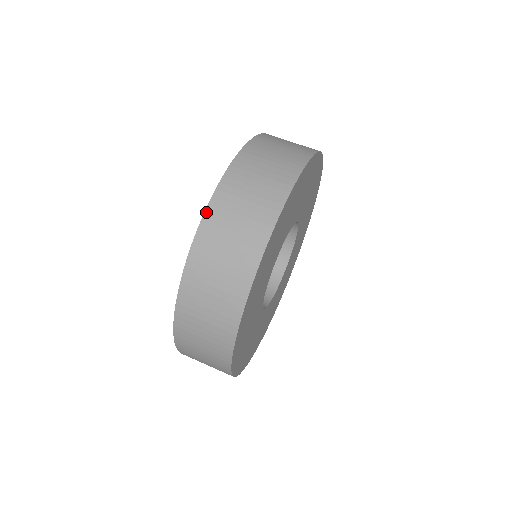
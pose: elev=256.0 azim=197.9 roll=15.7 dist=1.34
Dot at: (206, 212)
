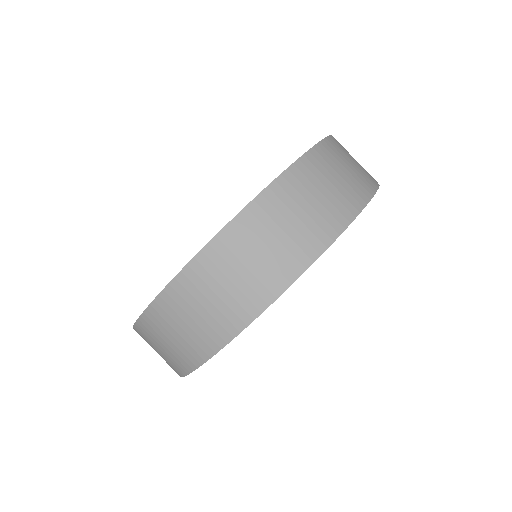
Dot at: (239, 215)
